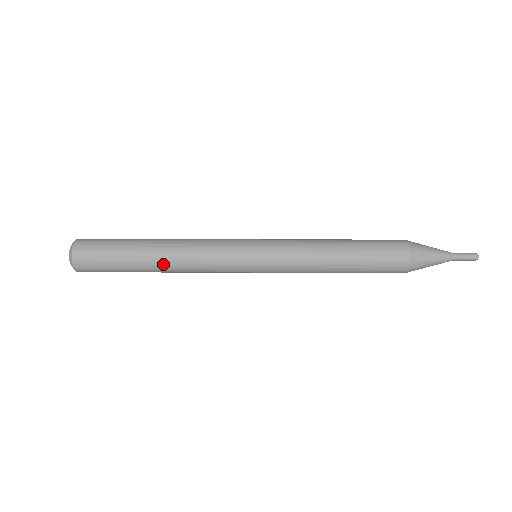
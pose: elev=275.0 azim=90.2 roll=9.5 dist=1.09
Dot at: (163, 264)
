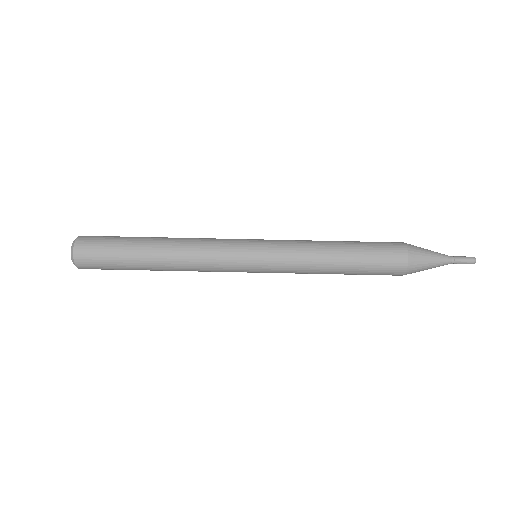
Dot at: (164, 252)
